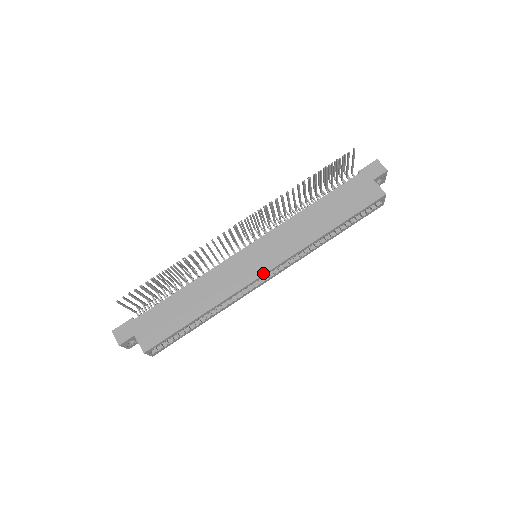
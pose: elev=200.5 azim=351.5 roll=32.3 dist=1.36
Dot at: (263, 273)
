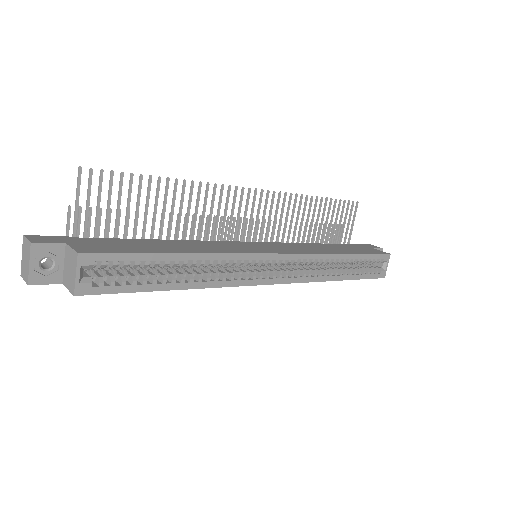
Dot at: (273, 253)
